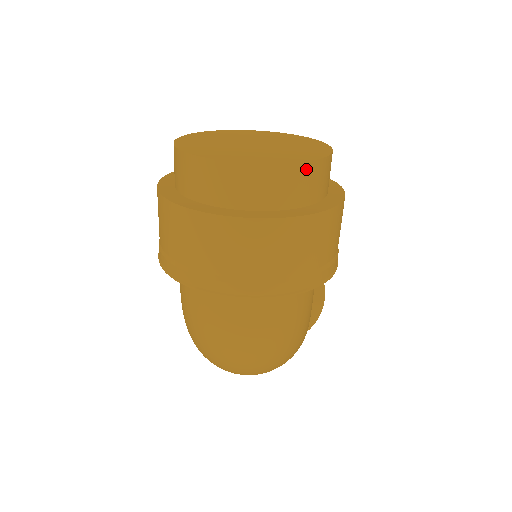
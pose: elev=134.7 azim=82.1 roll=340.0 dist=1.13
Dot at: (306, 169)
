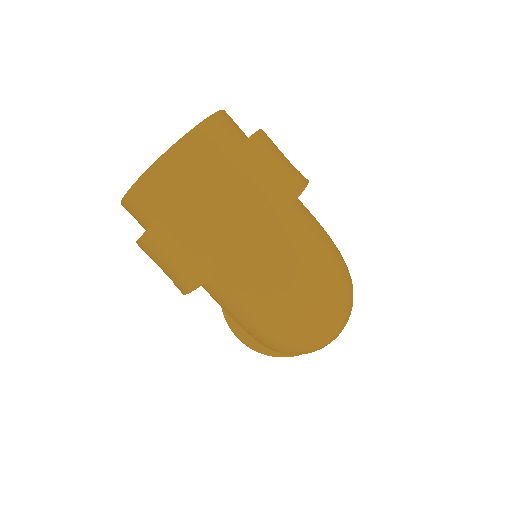
Dot at: (216, 120)
